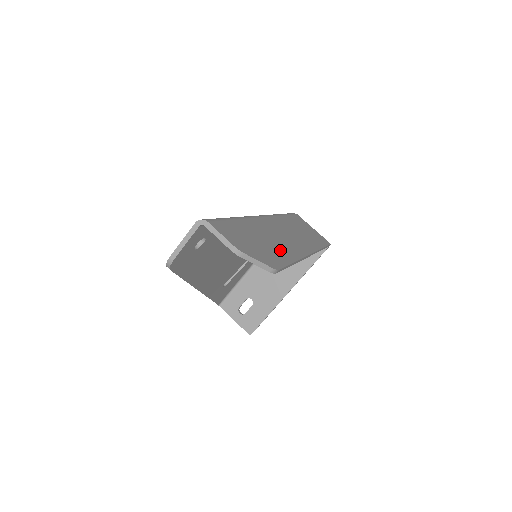
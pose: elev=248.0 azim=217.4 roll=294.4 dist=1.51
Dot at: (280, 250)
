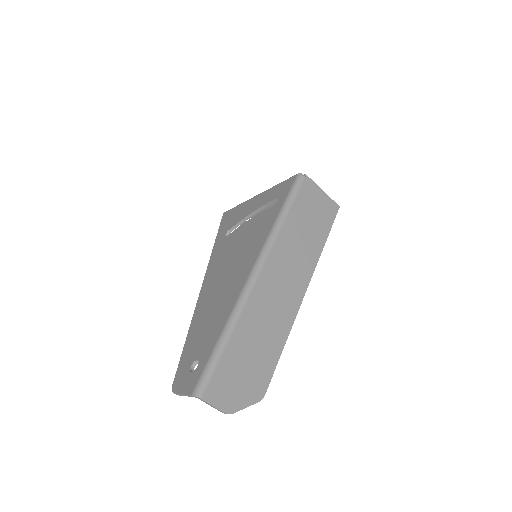
Dot at: (271, 343)
